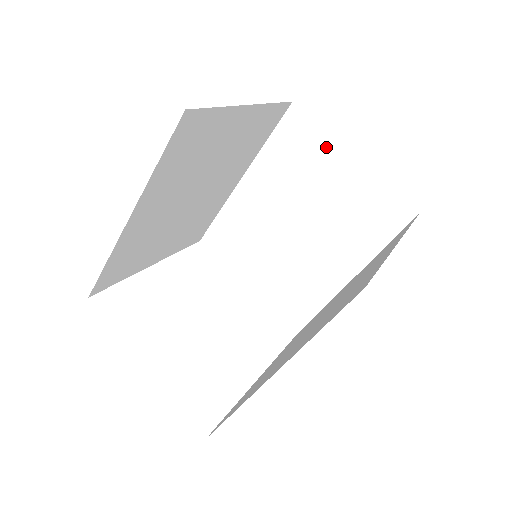
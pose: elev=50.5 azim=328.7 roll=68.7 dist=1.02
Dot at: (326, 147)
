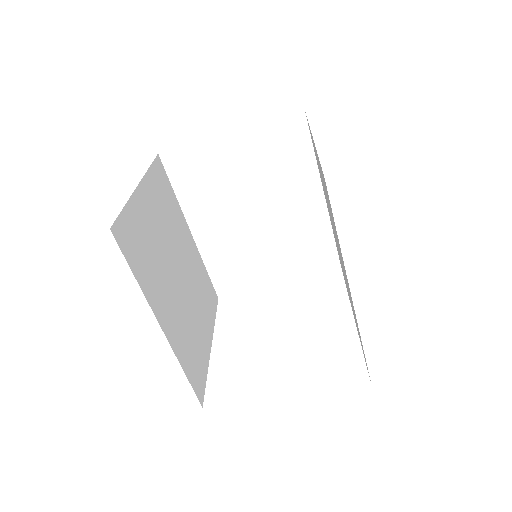
Dot at: (209, 150)
